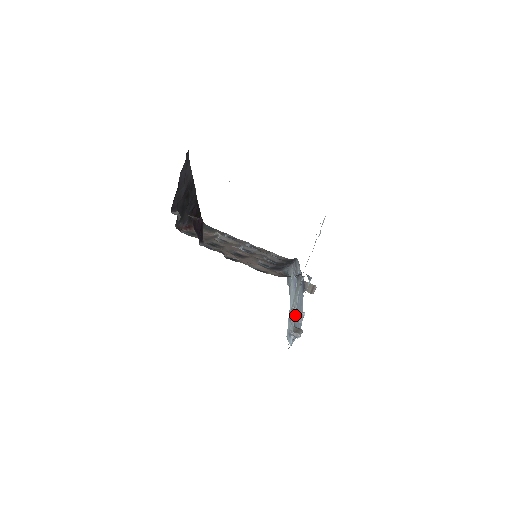
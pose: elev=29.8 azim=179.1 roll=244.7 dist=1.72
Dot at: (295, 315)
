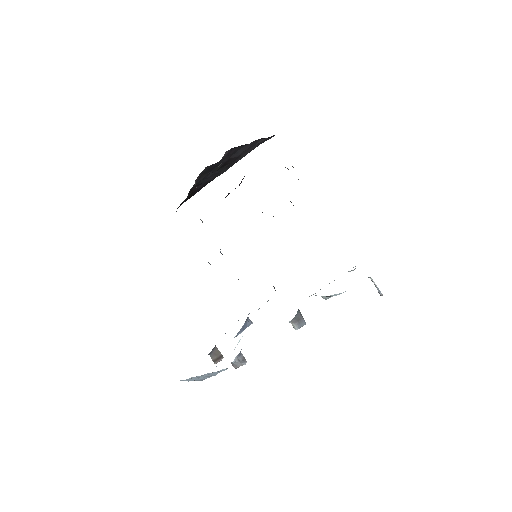
Dot at: (298, 317)
